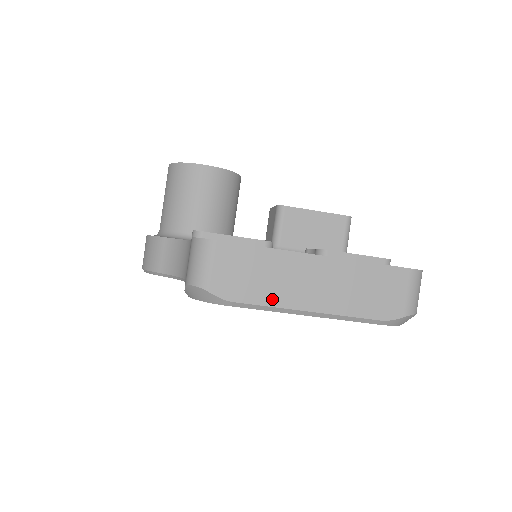
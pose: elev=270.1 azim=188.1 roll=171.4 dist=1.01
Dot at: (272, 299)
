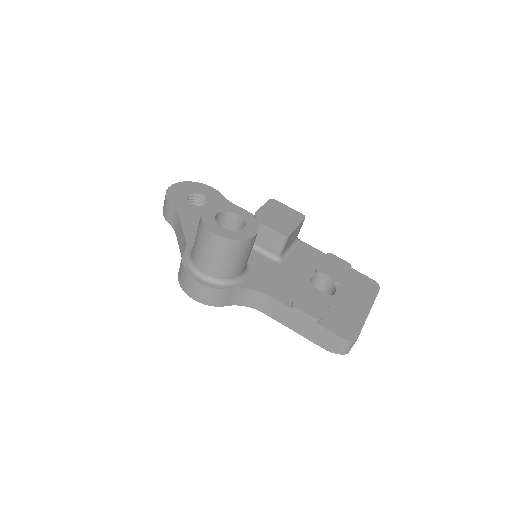
Dot at: occluded
